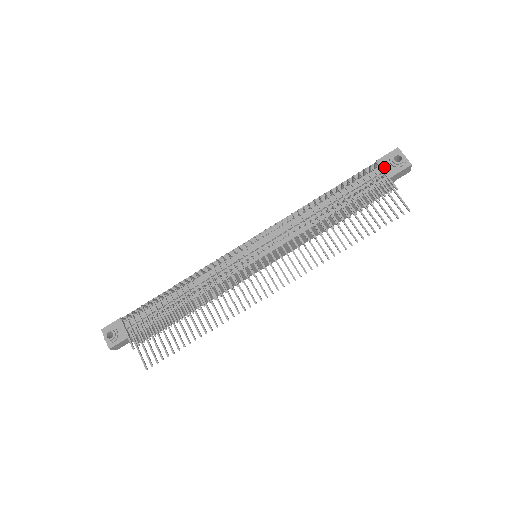
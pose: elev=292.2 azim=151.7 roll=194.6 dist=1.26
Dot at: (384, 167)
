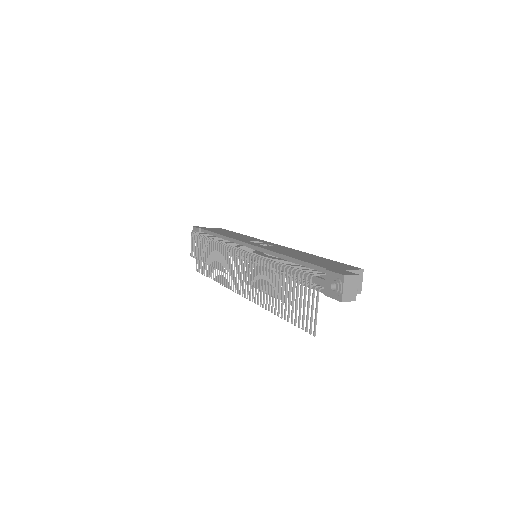
Dot at: (326, 281)
